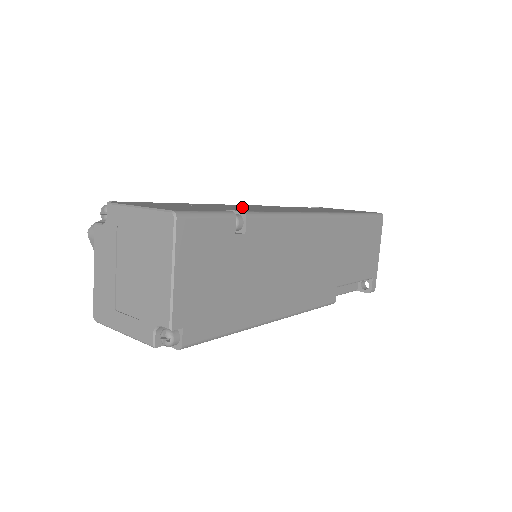
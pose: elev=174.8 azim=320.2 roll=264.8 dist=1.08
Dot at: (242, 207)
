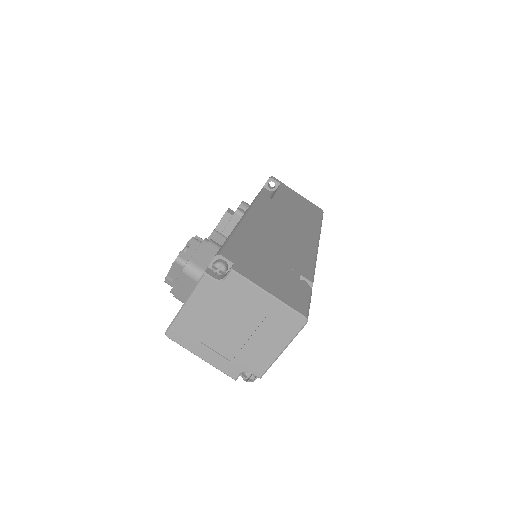
Dot at: (280, 238)
